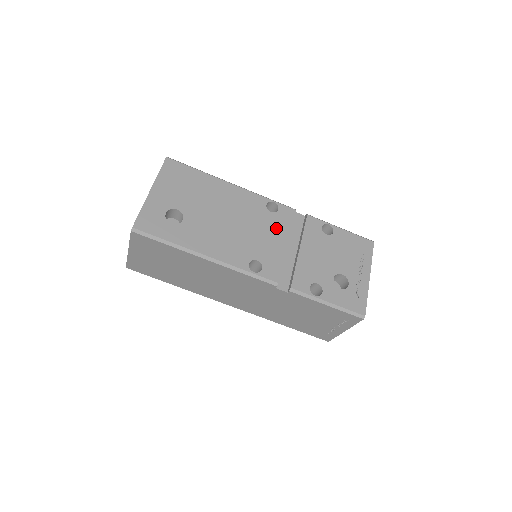
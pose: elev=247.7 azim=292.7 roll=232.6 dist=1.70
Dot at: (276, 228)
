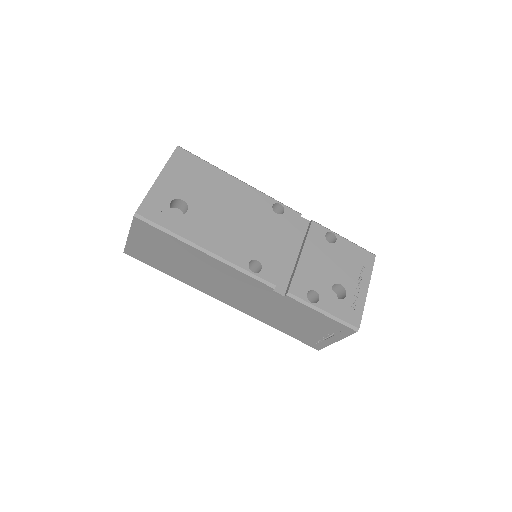
Dot at: (280, 230)
